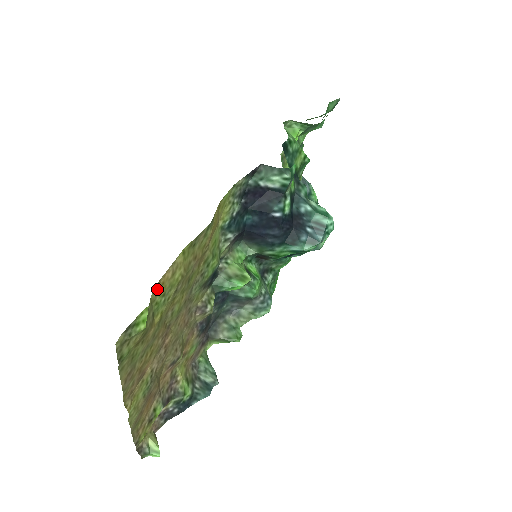
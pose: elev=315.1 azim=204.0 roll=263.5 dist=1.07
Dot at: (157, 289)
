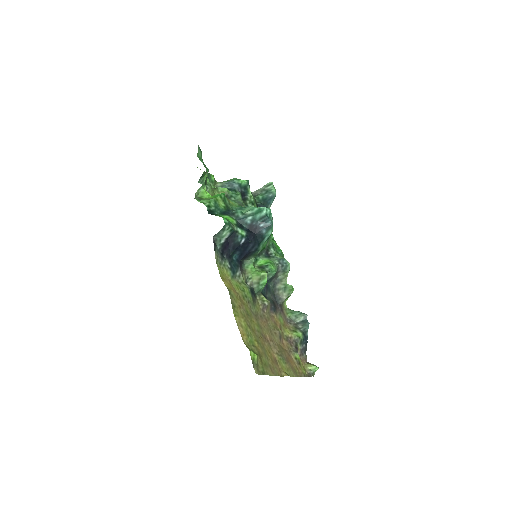
Dot at: (244, 340)
